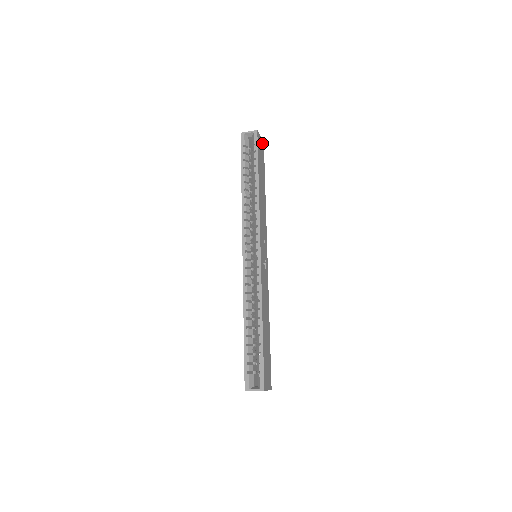
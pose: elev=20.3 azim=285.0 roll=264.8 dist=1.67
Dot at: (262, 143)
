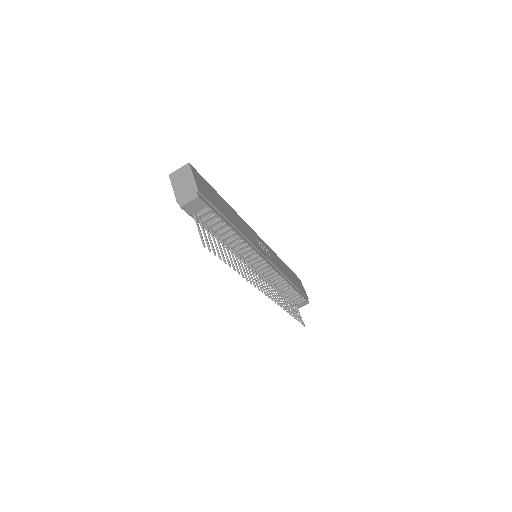
Dot at: (306, 294)
